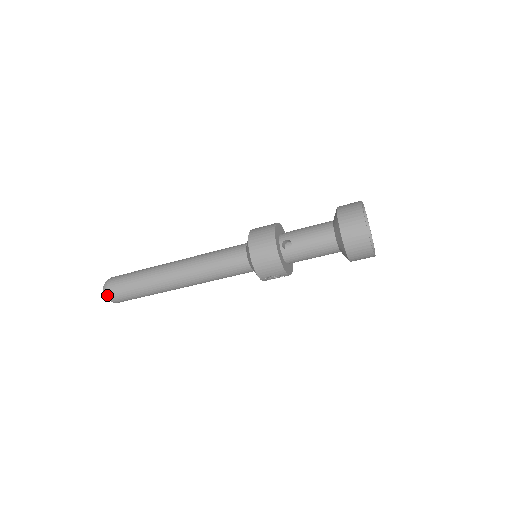
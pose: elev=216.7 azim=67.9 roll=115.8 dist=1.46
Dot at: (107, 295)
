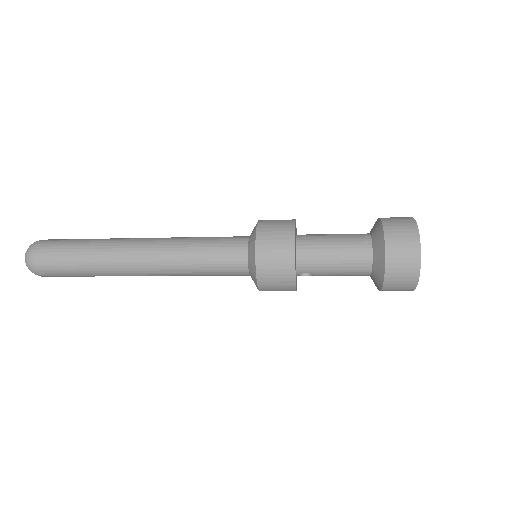
Dot at: (43, 276)
